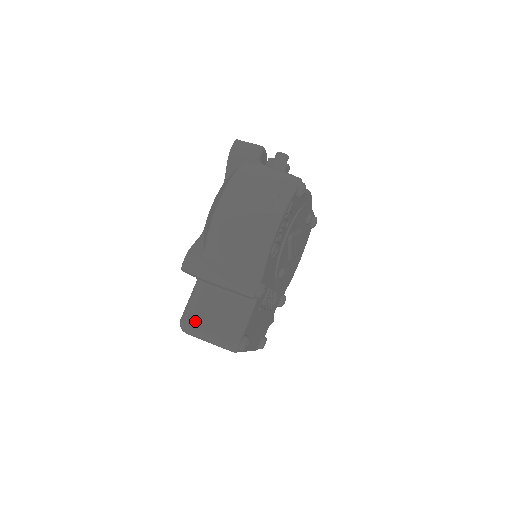
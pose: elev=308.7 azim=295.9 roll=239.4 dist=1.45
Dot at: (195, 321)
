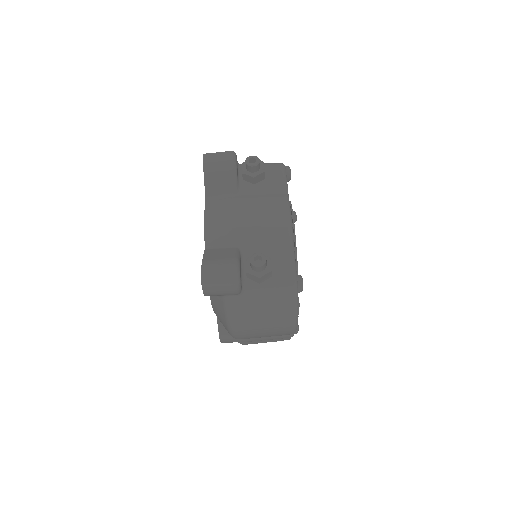
Dot at: (250, 343)
